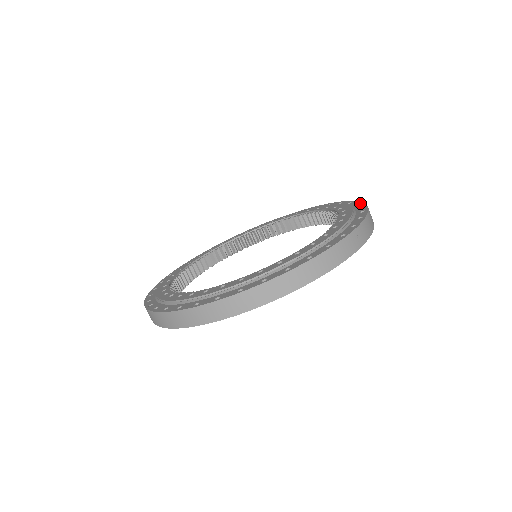
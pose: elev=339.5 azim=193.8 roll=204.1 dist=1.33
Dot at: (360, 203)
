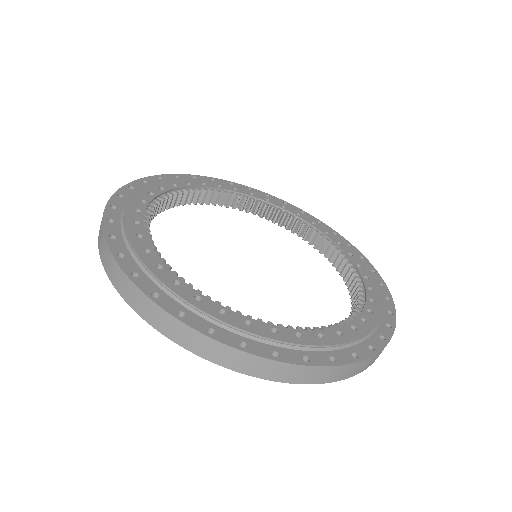
Dot at: (392, 302)
